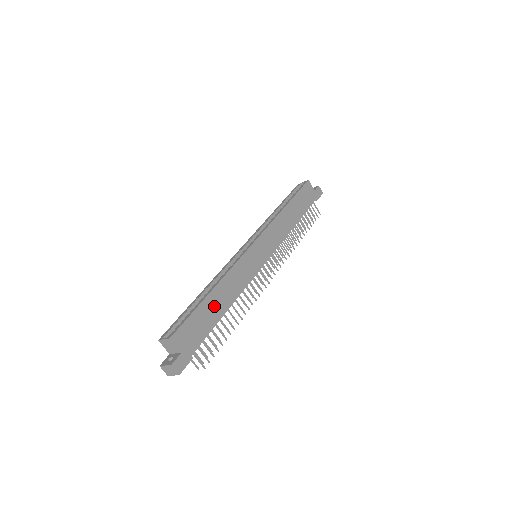
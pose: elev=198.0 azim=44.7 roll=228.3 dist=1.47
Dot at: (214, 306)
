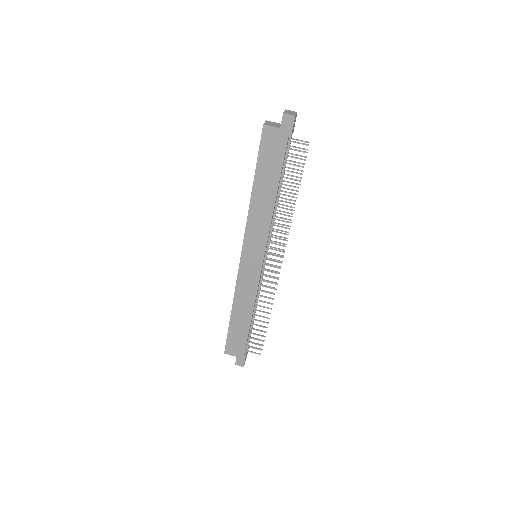
Dot at: (239, 322)
